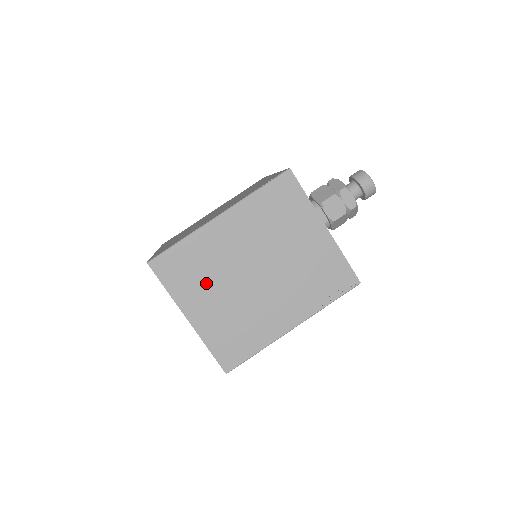
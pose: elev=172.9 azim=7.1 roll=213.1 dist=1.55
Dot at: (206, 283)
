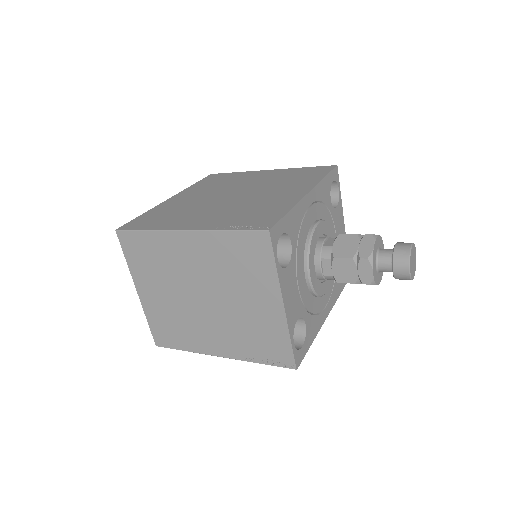
Dot at: (158, 276)
